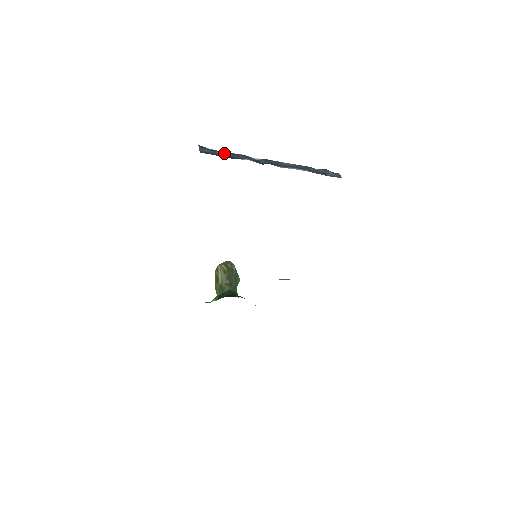
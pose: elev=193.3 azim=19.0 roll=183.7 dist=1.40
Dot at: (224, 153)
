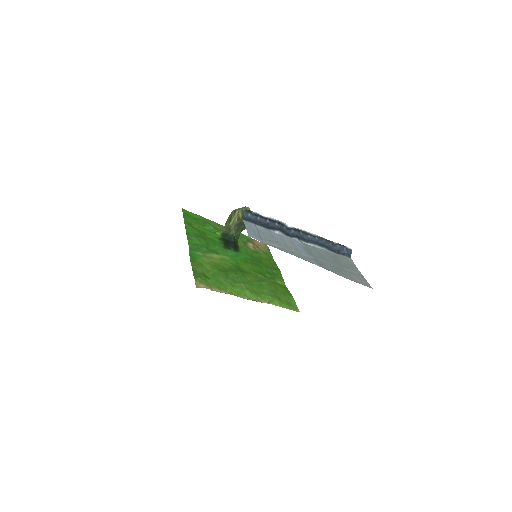
Dot at: (264, 219)
